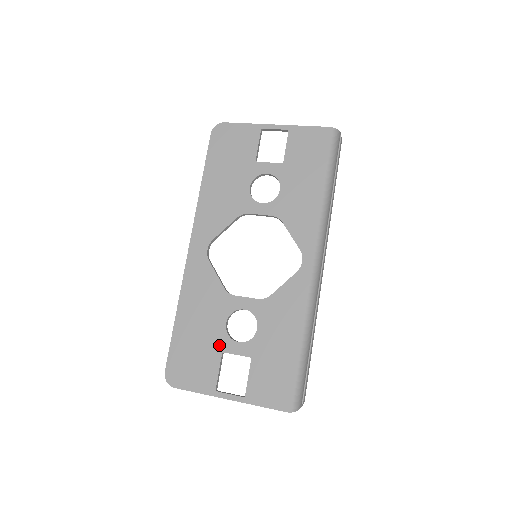
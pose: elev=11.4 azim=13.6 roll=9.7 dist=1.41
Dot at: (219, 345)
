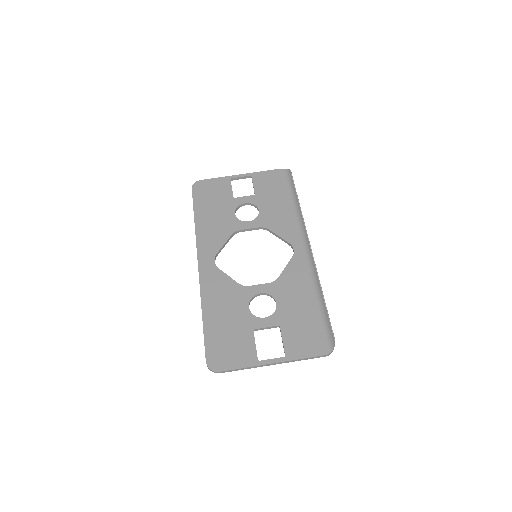
Dot at: (249, 325)
